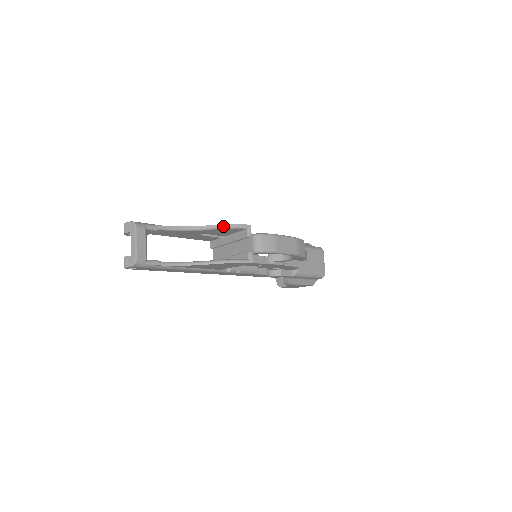
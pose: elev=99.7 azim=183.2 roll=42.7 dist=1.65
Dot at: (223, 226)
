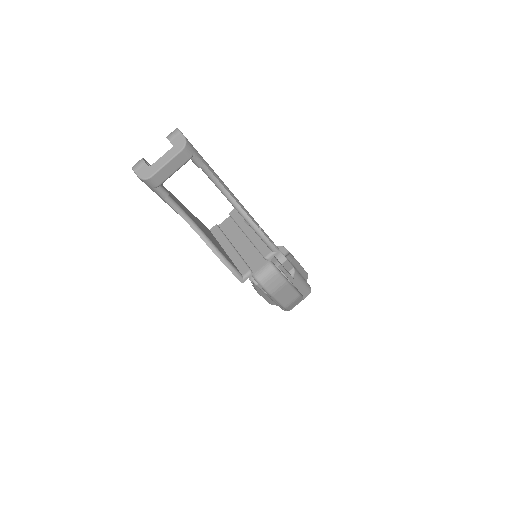
Dot at: (257, 229)
